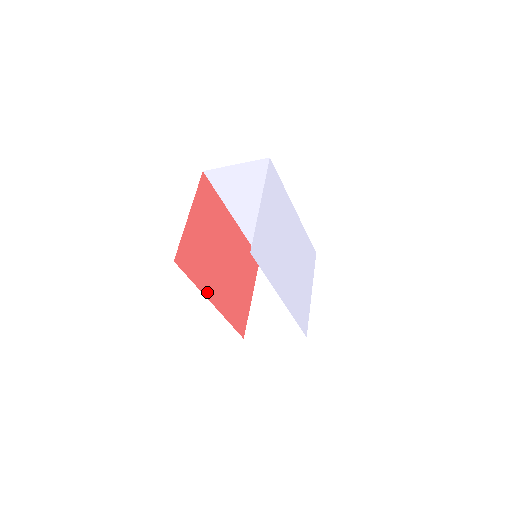
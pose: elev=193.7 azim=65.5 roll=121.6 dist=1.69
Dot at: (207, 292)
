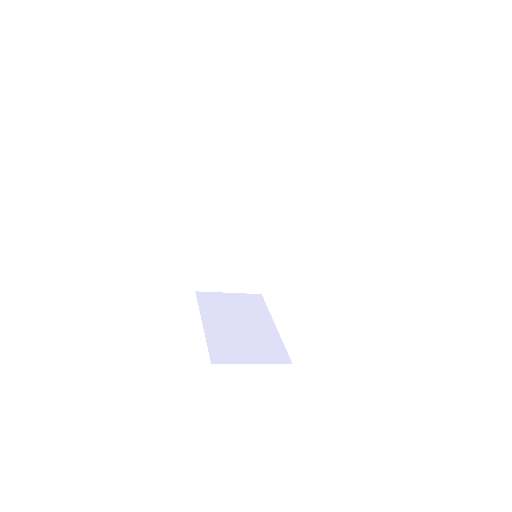
Dot at: occluded
